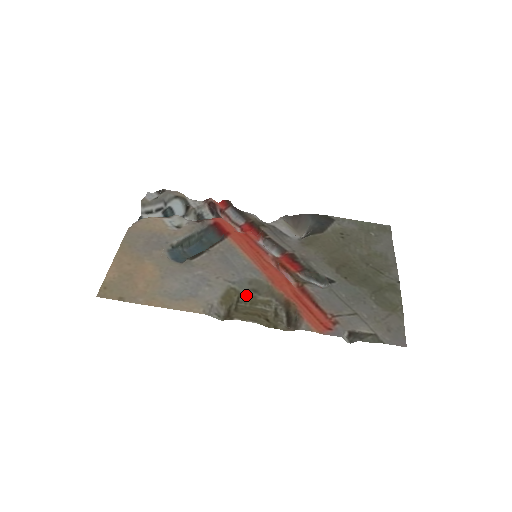
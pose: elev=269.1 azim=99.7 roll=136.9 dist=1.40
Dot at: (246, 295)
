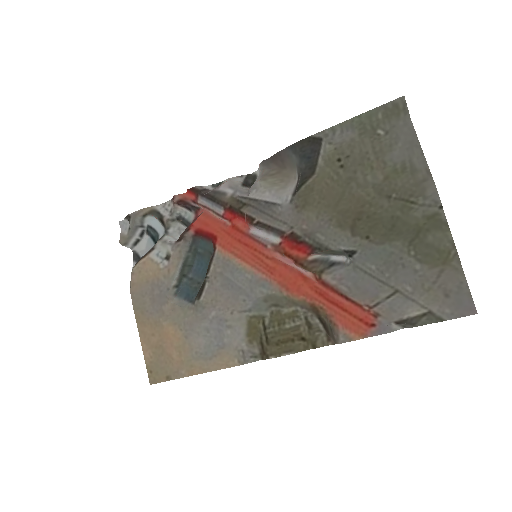
Dot at: (269, 314)
